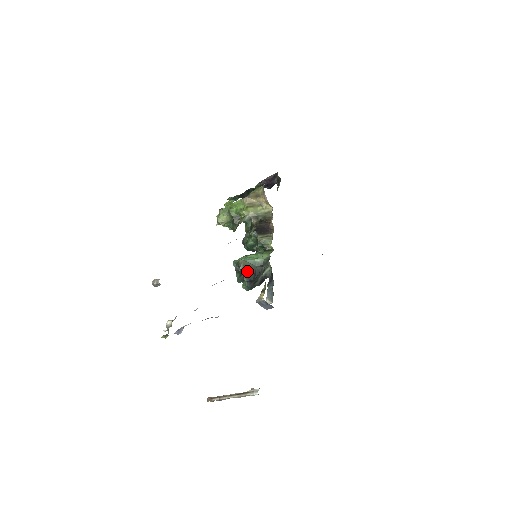
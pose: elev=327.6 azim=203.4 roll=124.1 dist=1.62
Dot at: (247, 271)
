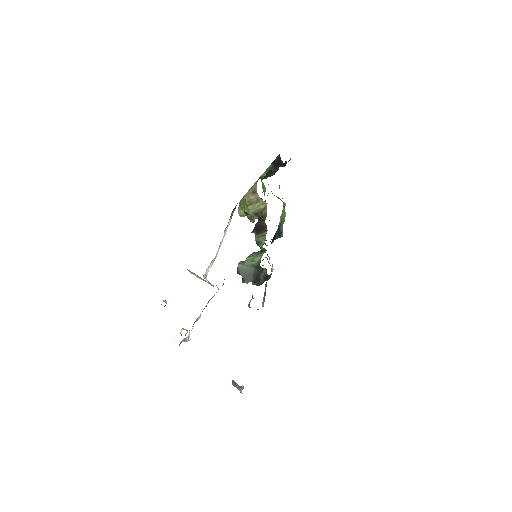
Dot at: (245, 274)
